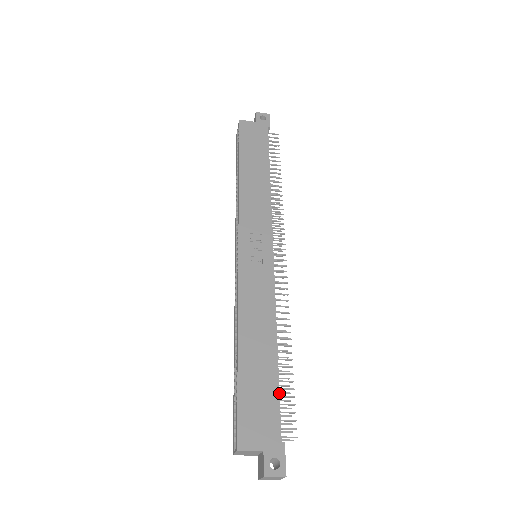
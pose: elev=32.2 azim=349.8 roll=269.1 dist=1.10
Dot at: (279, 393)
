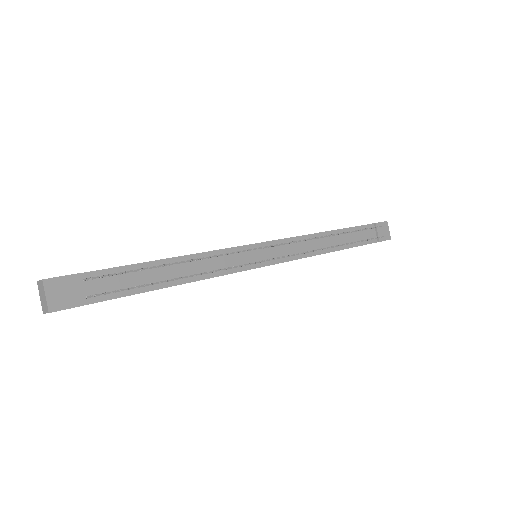
Dot at: (127, 265)
